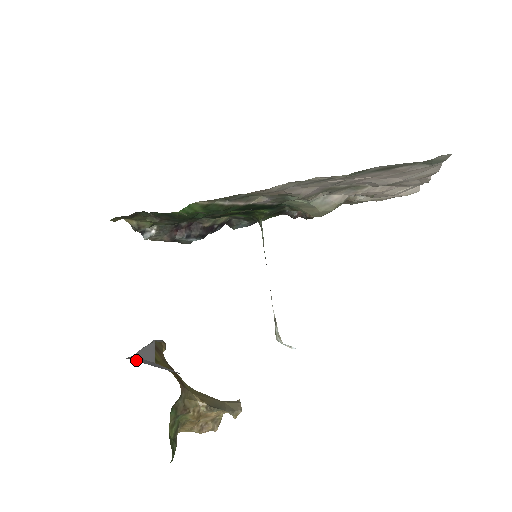
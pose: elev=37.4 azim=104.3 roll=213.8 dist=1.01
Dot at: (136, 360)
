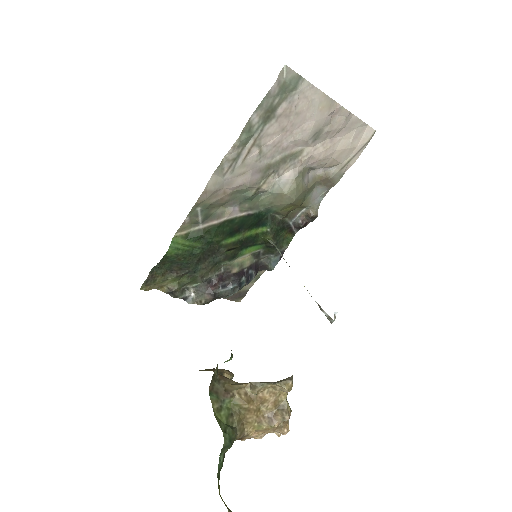
Dot at: occluded
